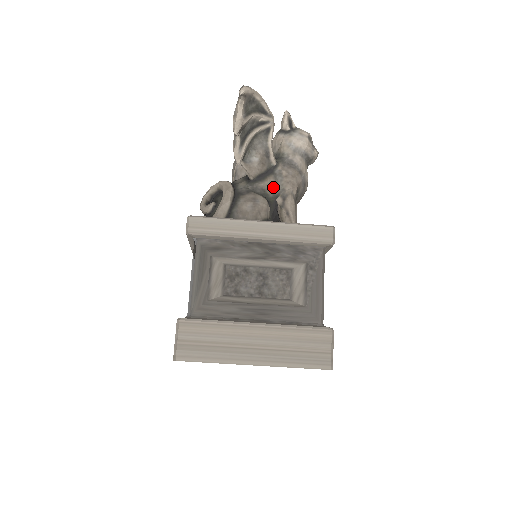
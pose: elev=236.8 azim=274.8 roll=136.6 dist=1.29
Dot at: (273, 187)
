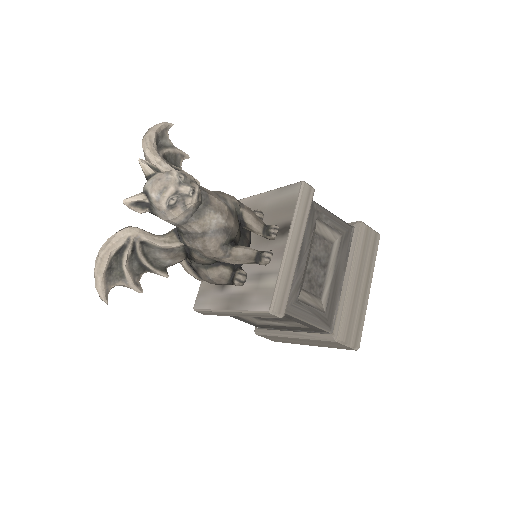
Dot at: (204, 260)
